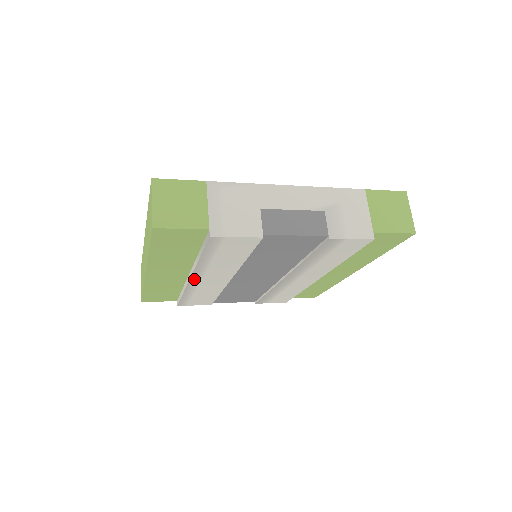
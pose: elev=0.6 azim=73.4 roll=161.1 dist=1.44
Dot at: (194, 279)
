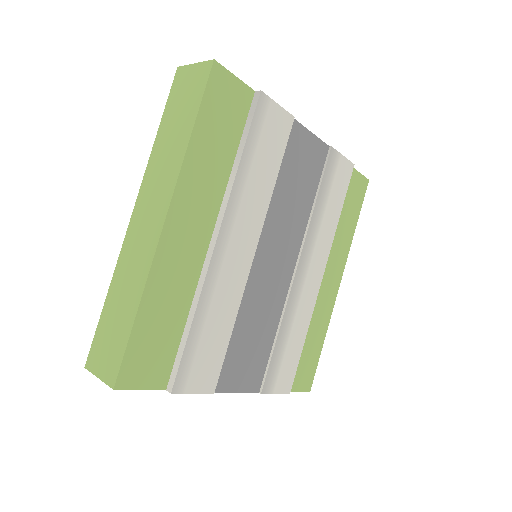
Dot at: (221, 241)
